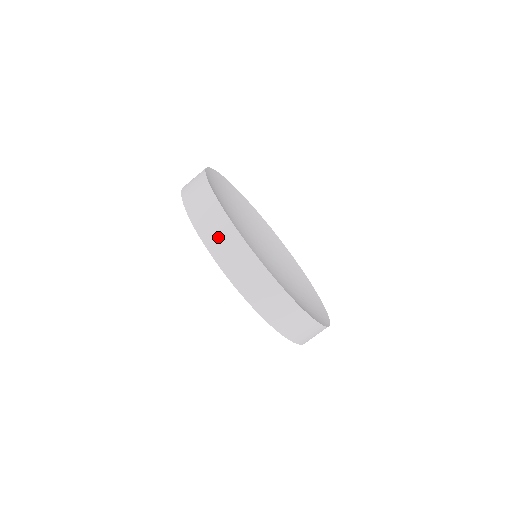
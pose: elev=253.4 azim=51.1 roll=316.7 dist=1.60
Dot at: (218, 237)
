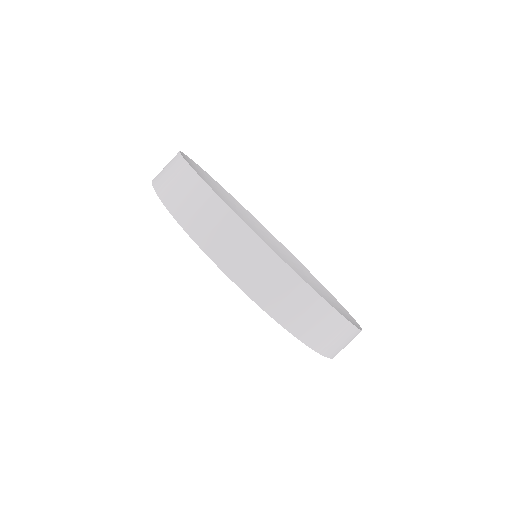
Dot at: (200, 215)
